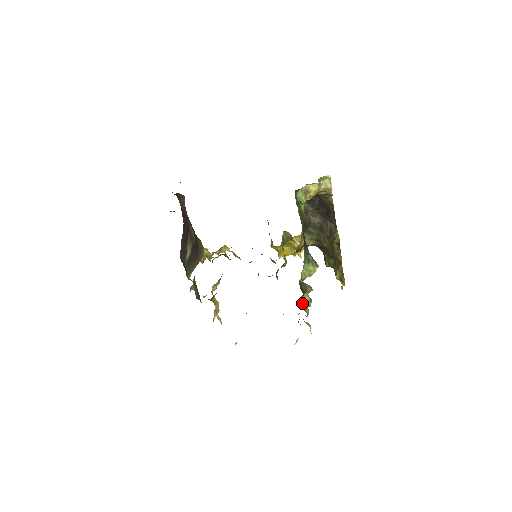
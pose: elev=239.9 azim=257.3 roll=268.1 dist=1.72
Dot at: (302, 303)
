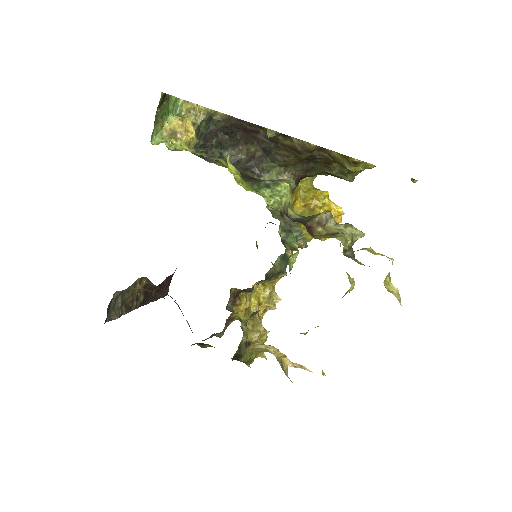
Dot at: (322, 235)
